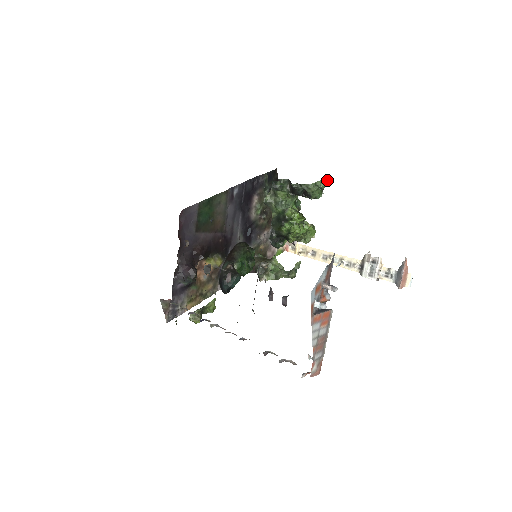
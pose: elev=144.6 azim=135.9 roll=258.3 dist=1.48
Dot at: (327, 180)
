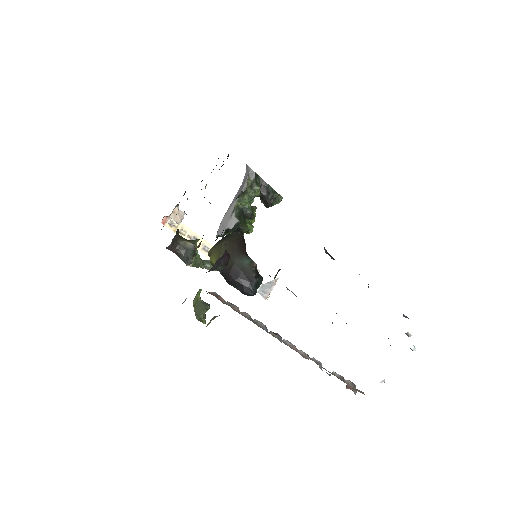
Dot at: occluded
